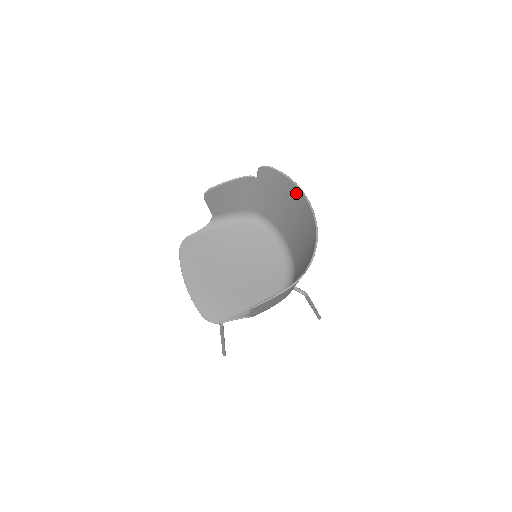
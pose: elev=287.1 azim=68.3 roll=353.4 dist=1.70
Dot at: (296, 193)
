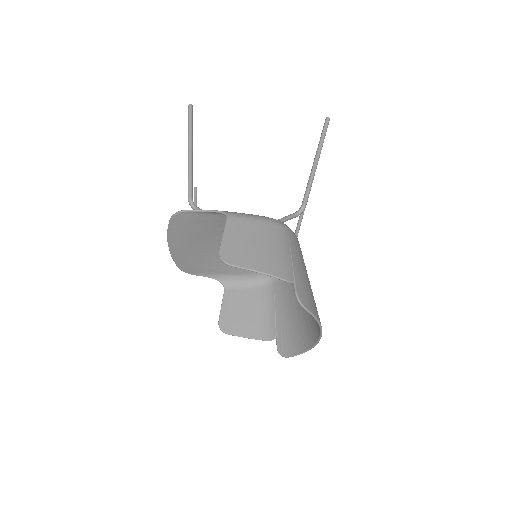
Dot at: occluded
